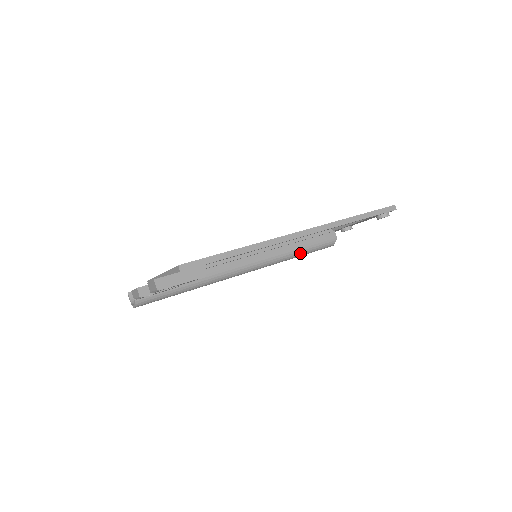
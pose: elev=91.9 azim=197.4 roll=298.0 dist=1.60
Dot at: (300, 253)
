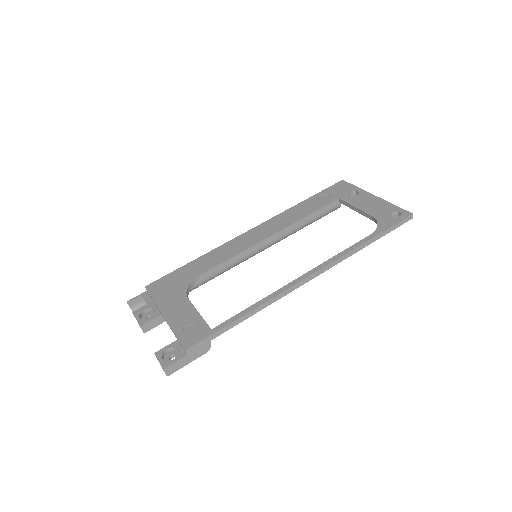
Dot at: occluded
